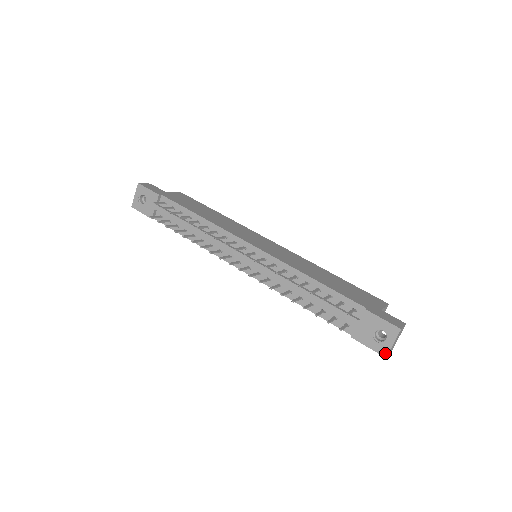
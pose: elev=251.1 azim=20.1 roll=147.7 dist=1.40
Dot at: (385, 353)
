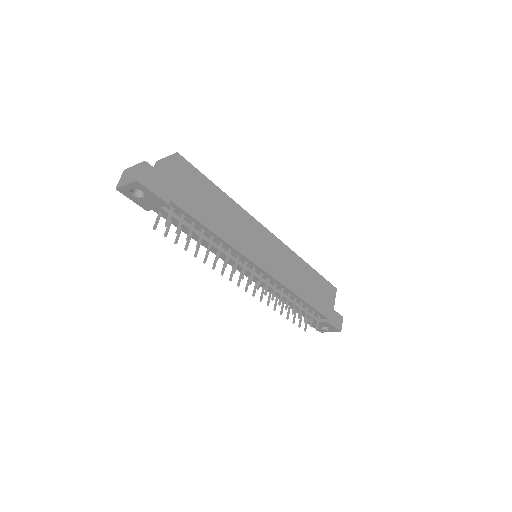
Dot at: (322, 332)
